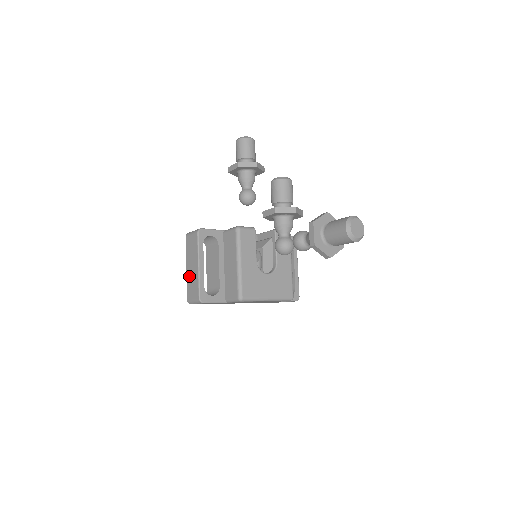
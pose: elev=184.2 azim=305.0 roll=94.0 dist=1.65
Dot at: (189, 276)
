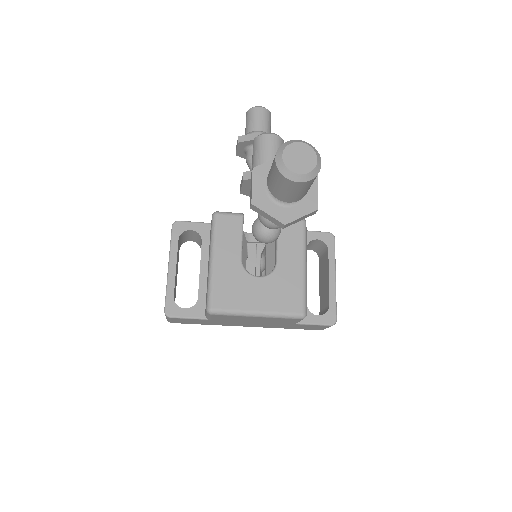
Dot at: occluded
